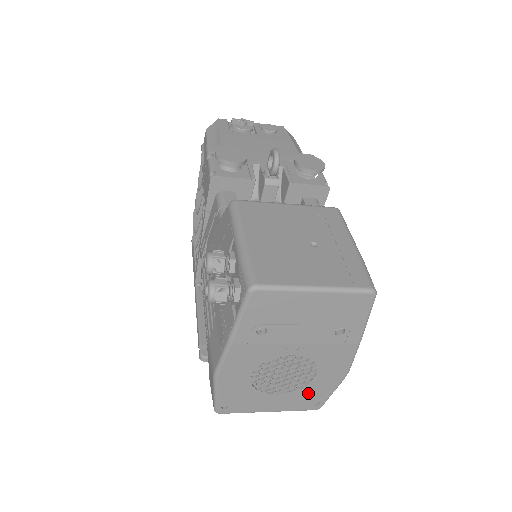
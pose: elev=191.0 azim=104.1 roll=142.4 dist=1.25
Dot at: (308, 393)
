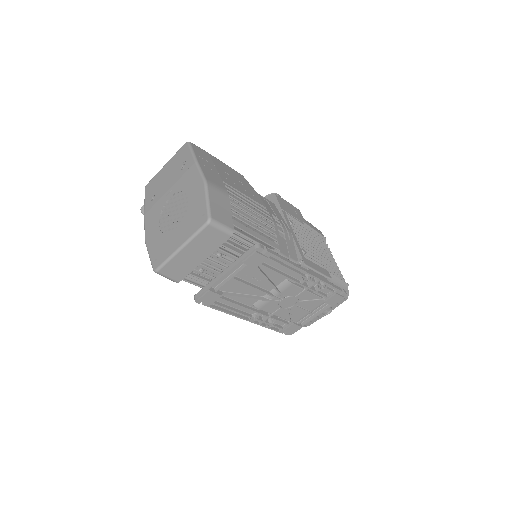
Dot at: (193, 213)
